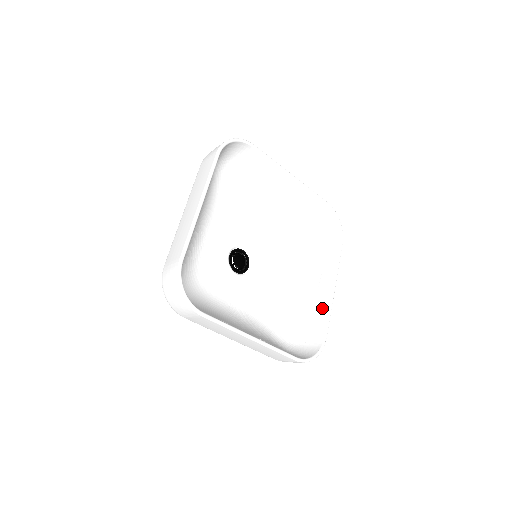
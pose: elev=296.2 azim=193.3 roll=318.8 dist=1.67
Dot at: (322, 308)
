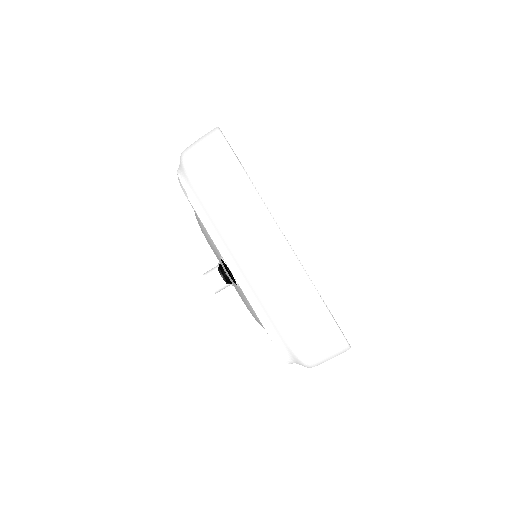
Dot at: occluded
